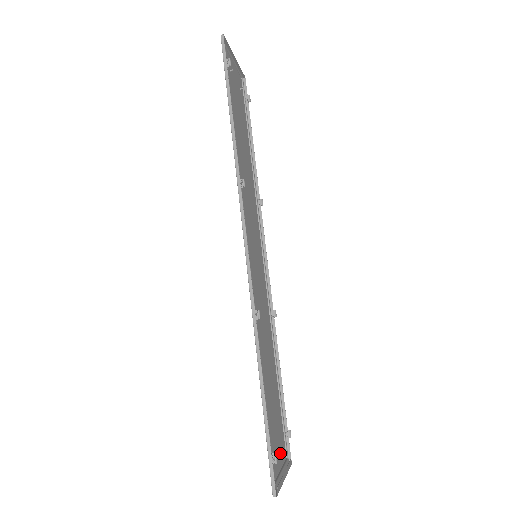
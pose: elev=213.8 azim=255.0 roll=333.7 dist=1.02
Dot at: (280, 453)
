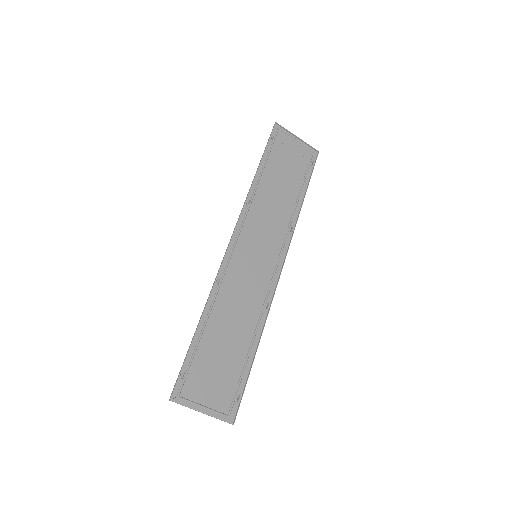
Dot at: (213, 397)
